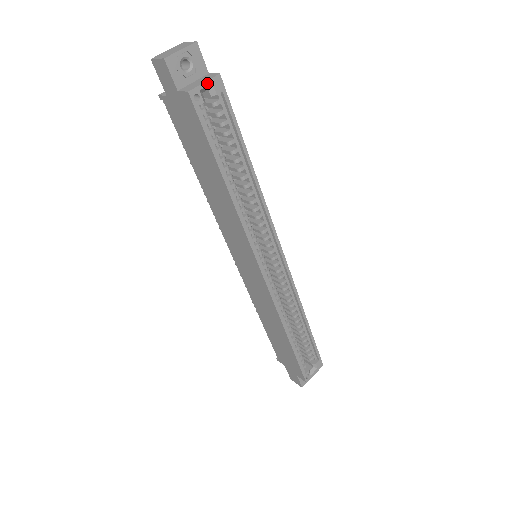
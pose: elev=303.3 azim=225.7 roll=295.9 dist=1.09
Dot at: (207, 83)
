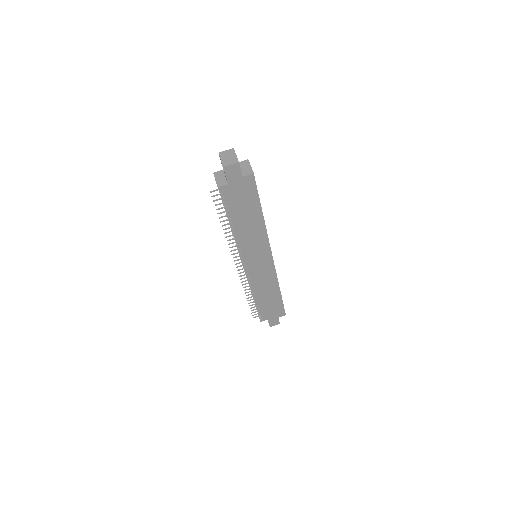
Dot at: occluded
